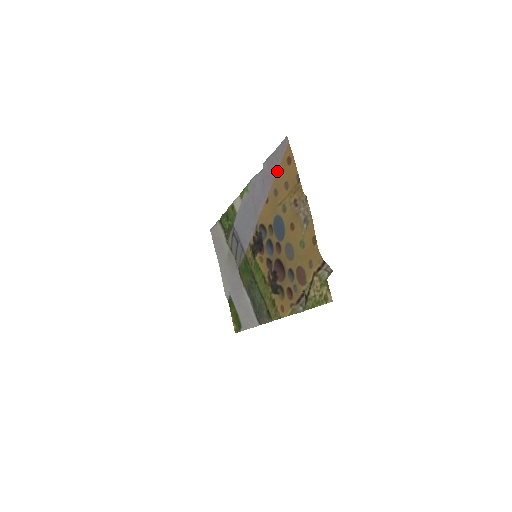
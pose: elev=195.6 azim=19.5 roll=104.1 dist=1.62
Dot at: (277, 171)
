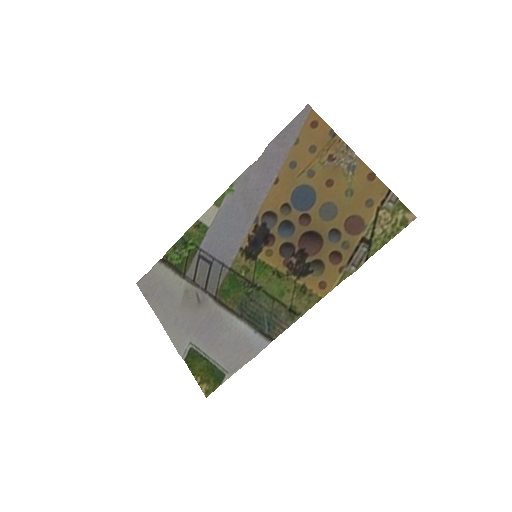
Dot at: (294, 142)
